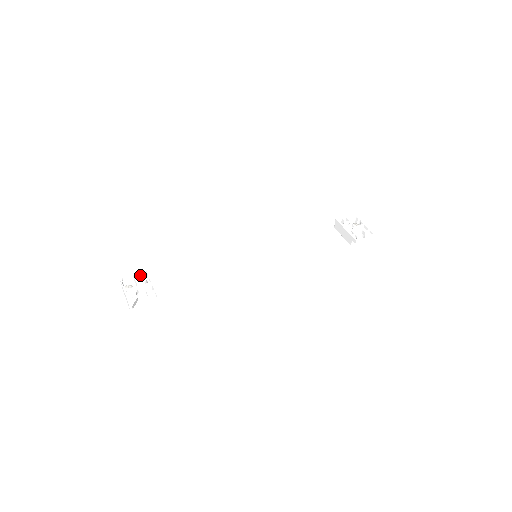
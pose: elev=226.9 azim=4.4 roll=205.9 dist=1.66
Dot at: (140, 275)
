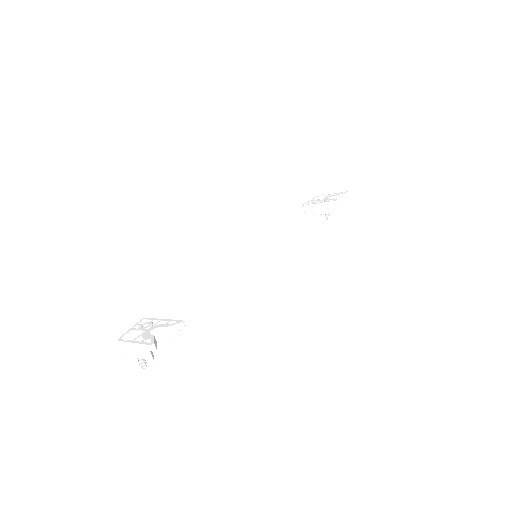
Dot at: (141, 325)
